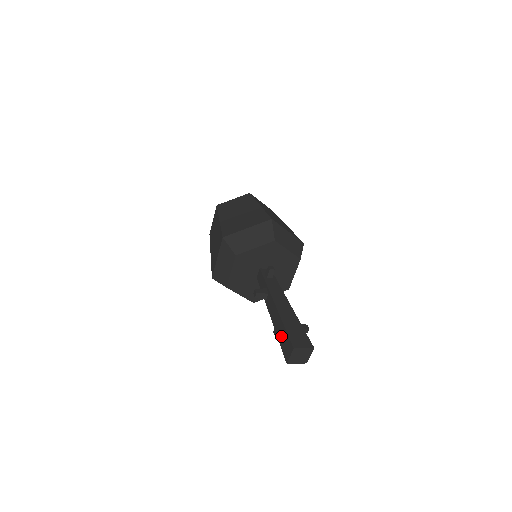
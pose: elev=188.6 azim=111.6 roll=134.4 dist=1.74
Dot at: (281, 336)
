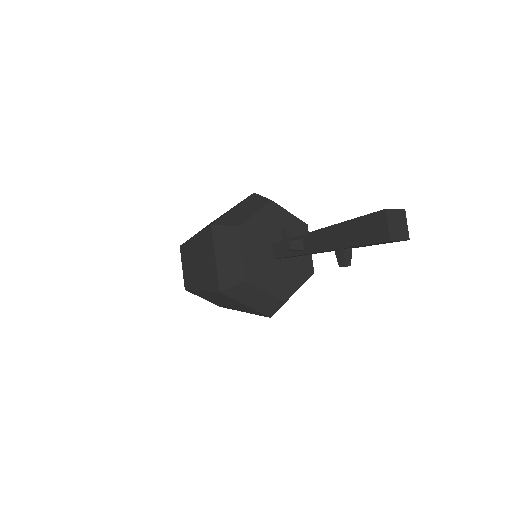
Dot at: (356, 235)
